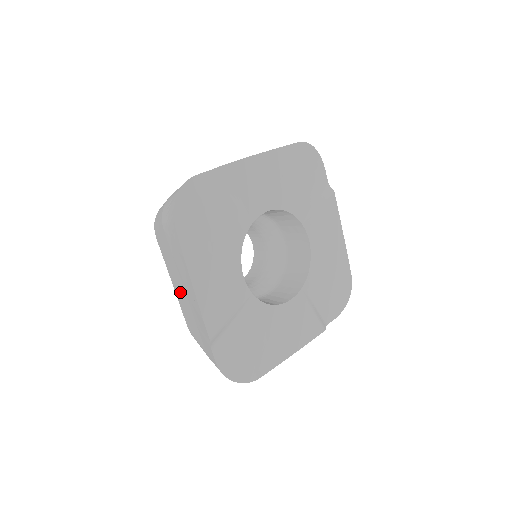
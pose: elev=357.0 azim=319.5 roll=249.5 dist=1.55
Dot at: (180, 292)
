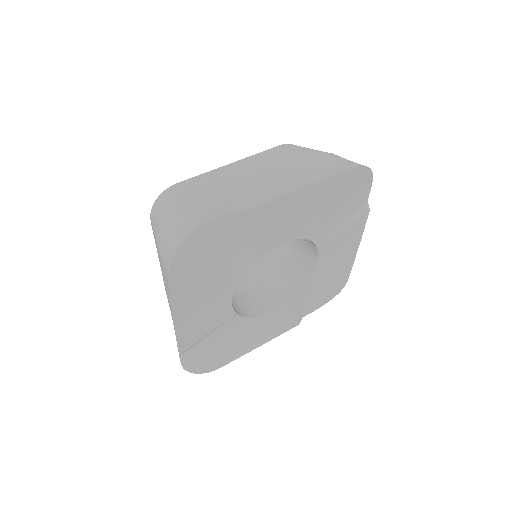
Dot at: occluded
